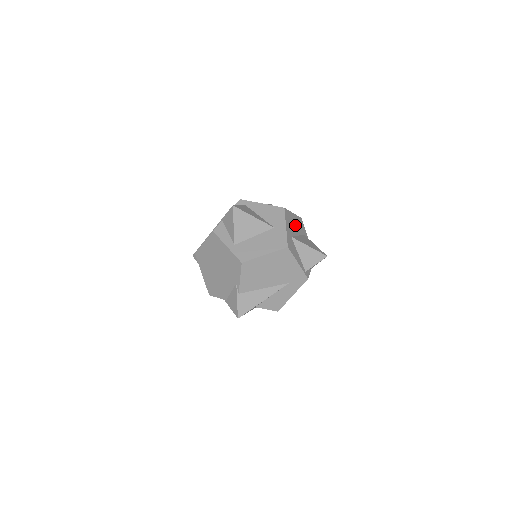
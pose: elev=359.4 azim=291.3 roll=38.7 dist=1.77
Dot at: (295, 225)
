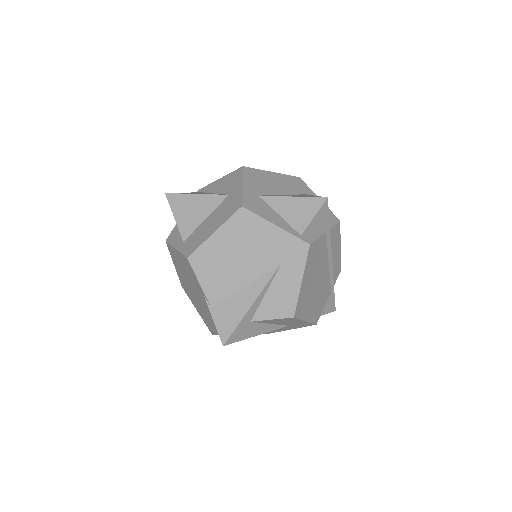
Dot at: (276, 184)
